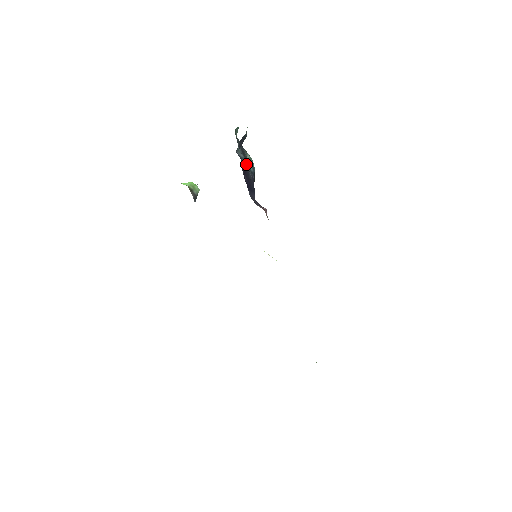
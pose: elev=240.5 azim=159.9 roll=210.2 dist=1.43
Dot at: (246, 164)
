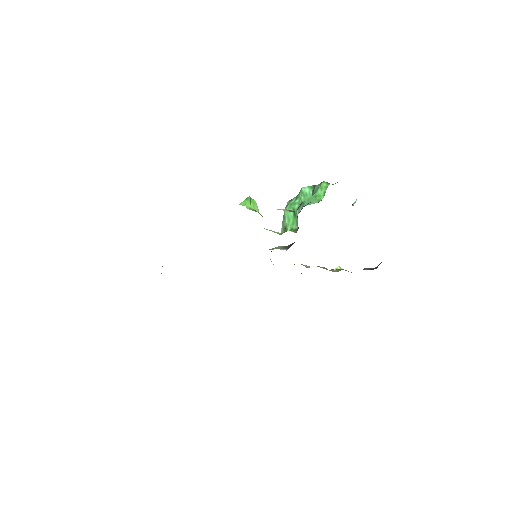
Dot at: occluded
